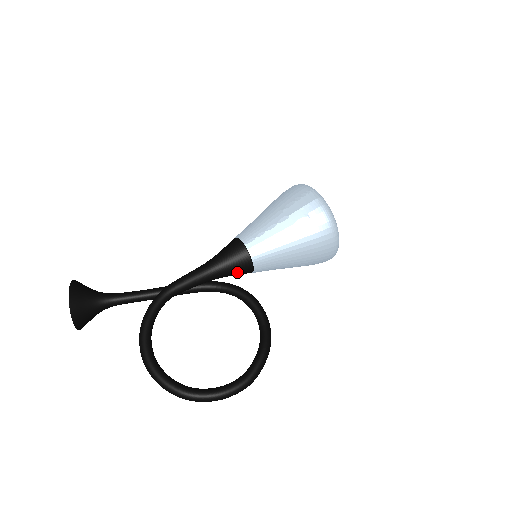
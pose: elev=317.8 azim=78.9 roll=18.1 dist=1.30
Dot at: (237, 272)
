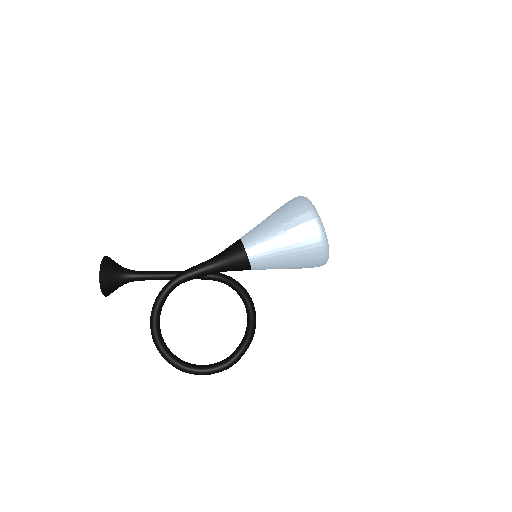
Dot at: (237, 270)
